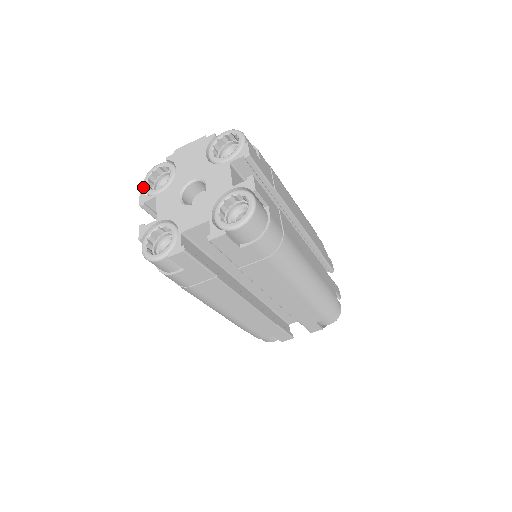
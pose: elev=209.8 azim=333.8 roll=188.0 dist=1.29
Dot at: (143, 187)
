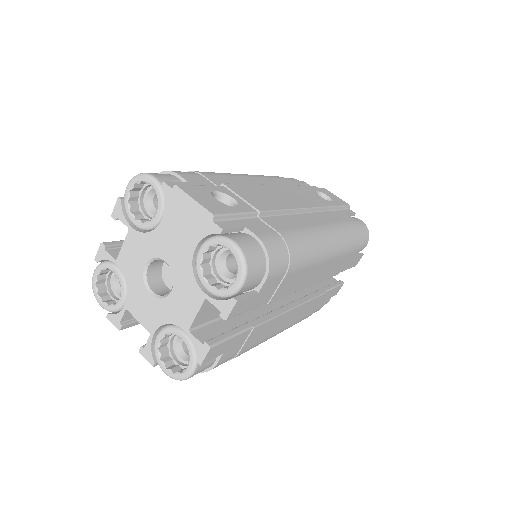
Dot at: occluded
